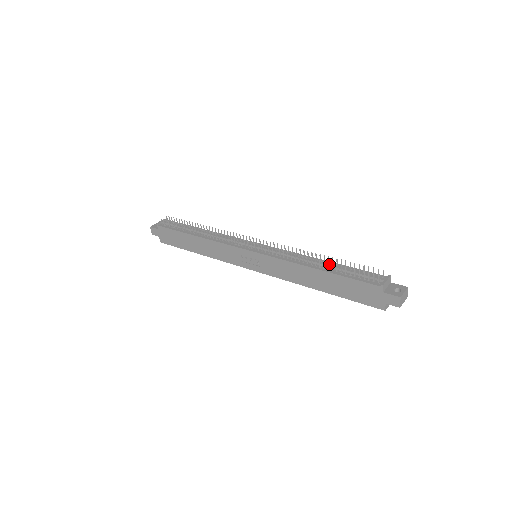
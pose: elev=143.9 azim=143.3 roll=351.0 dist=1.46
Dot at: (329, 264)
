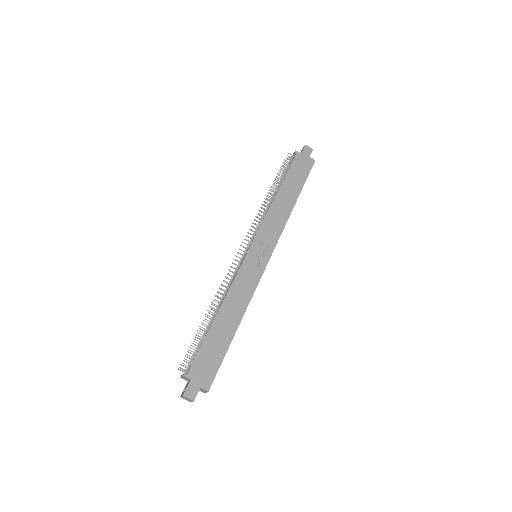
Dot at: (275, 189)
